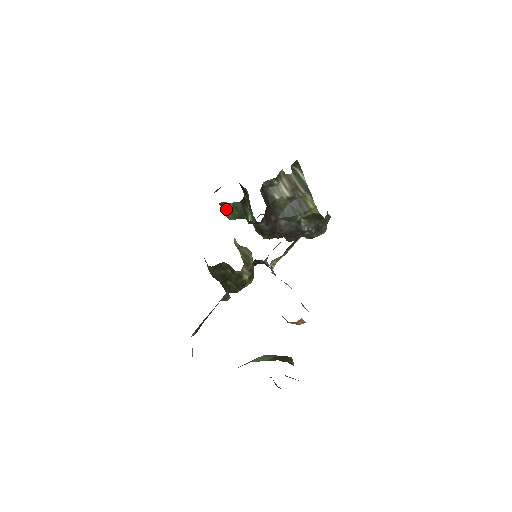
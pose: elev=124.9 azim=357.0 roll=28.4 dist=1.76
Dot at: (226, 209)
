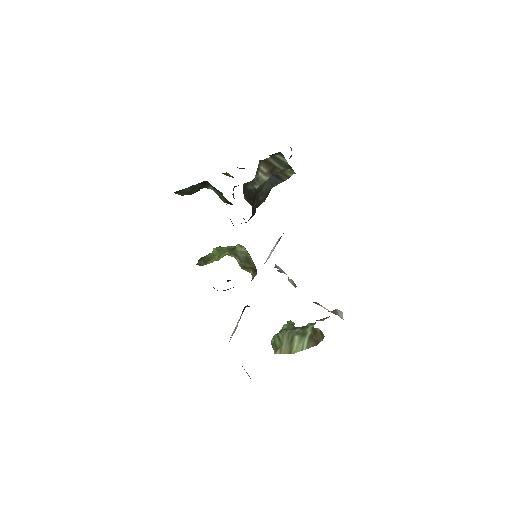
Dot at: (182, 193)
